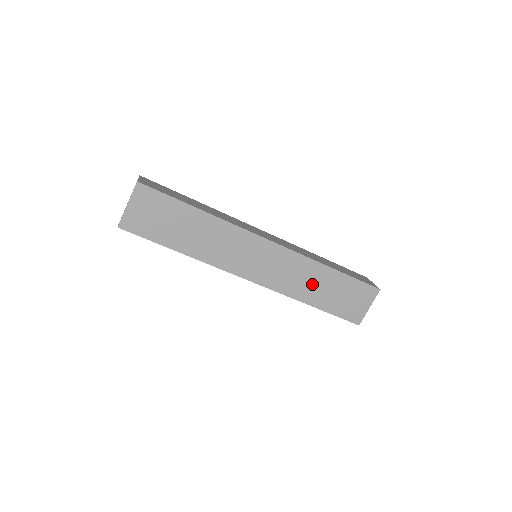
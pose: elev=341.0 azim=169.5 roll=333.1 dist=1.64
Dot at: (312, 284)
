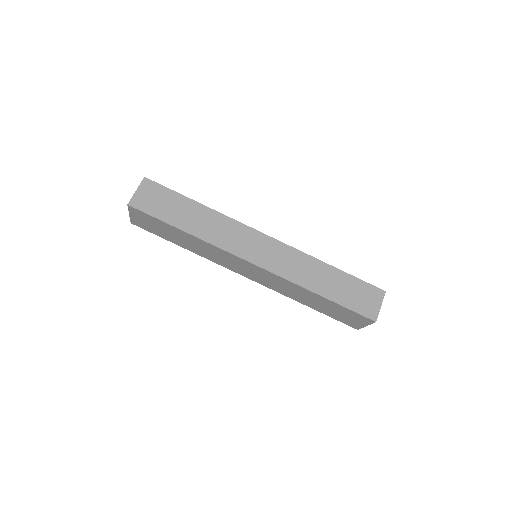
Dot at: (303, 296)
